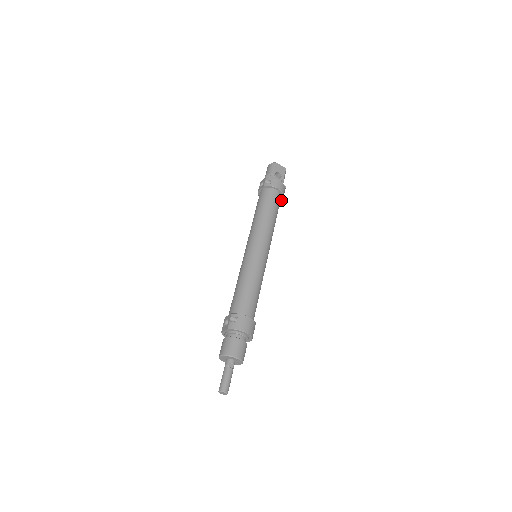
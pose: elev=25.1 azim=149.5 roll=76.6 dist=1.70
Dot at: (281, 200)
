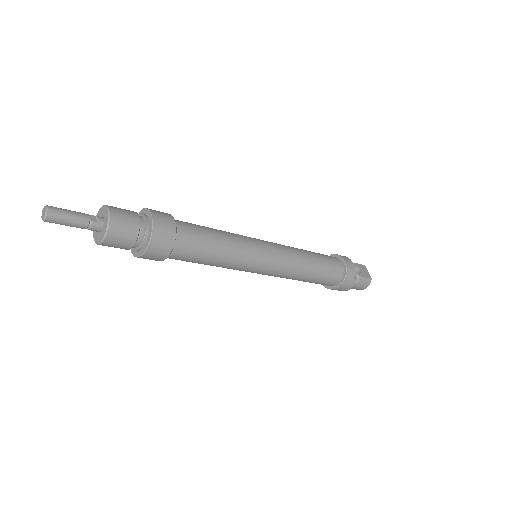
Dot at: (340, 285)
